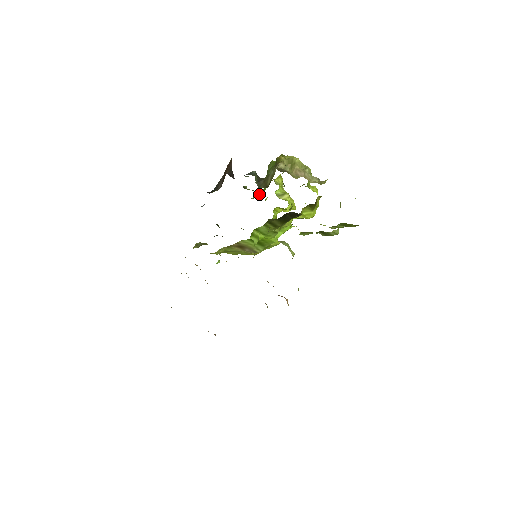
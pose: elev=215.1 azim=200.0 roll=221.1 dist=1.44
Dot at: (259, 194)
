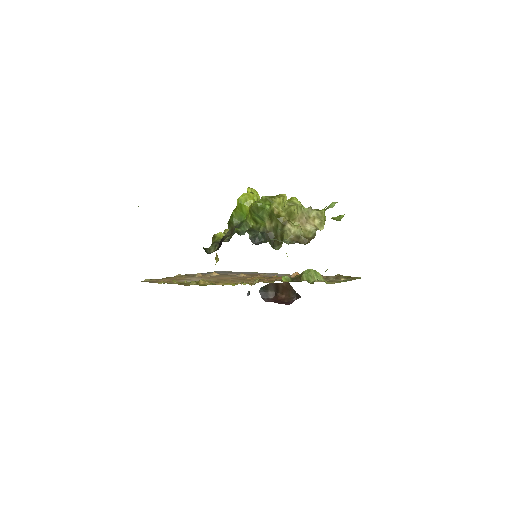
Dot at: (239, 217)
